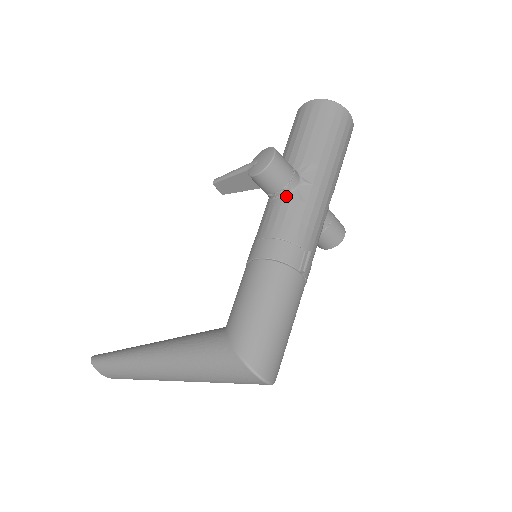
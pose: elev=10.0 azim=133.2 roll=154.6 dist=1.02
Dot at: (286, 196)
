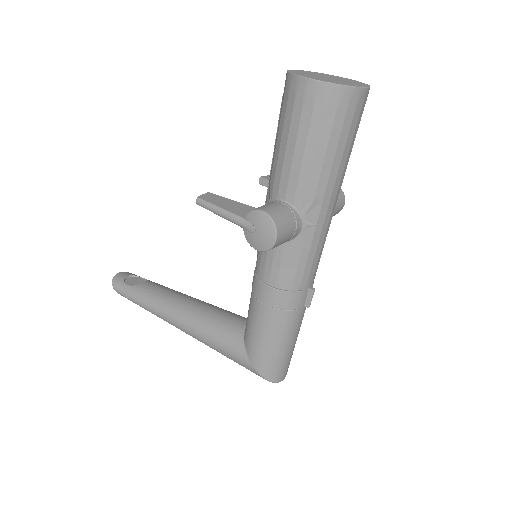
Dot at: (288, 244)
